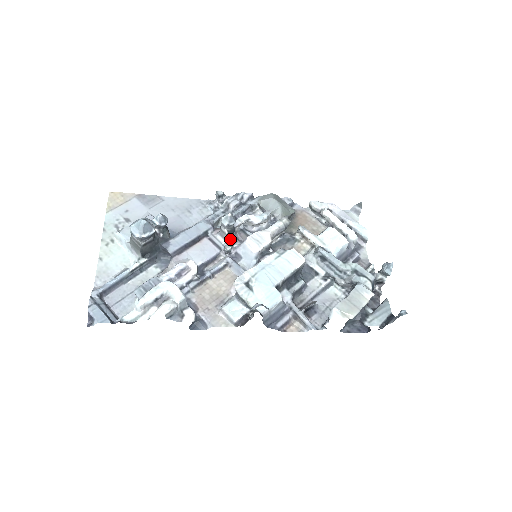
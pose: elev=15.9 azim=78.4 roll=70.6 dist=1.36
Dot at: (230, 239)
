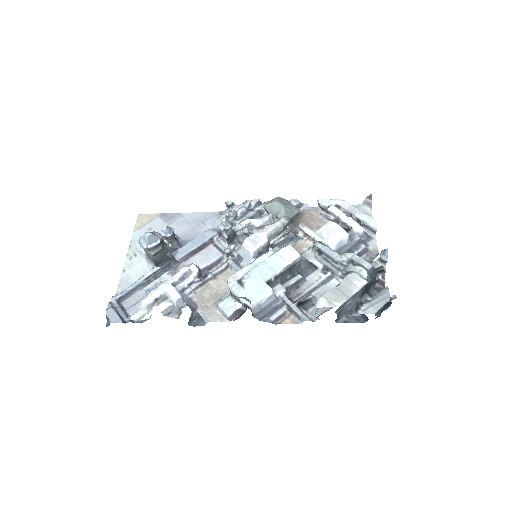
Dot at: (232, 243)
